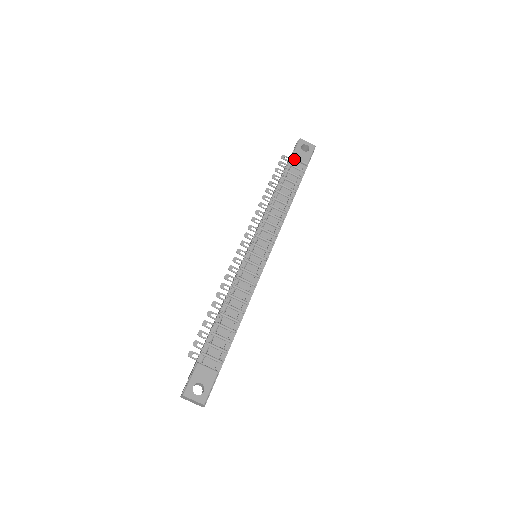
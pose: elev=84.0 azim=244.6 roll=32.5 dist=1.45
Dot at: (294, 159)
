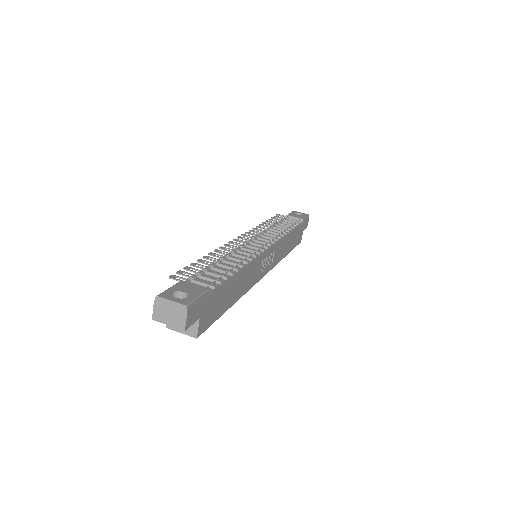
Dot at: (289, 217)
